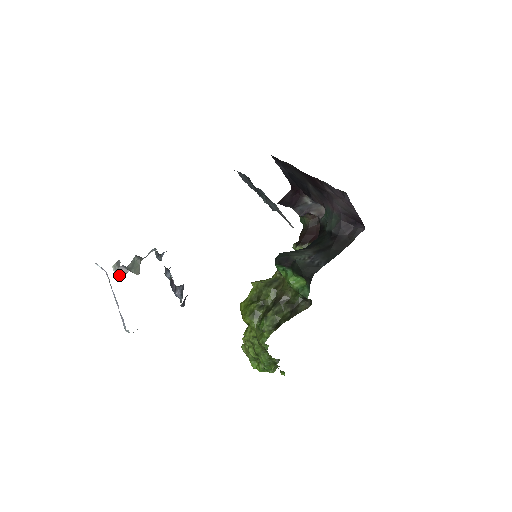
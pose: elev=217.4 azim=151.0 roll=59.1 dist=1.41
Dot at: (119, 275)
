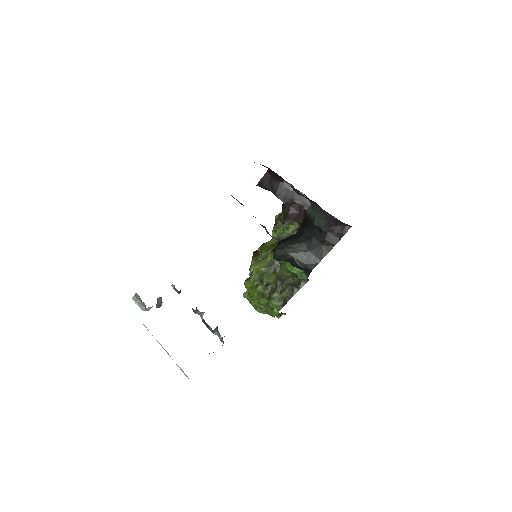
Dot at: occluded
